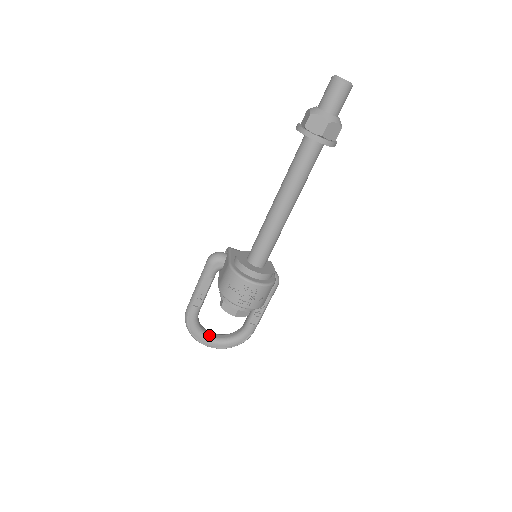
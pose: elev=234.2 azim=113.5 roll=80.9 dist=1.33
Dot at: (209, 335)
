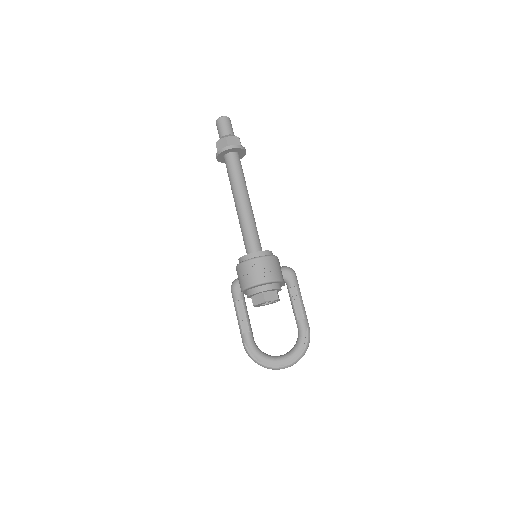
Dot at: (276, 356)
